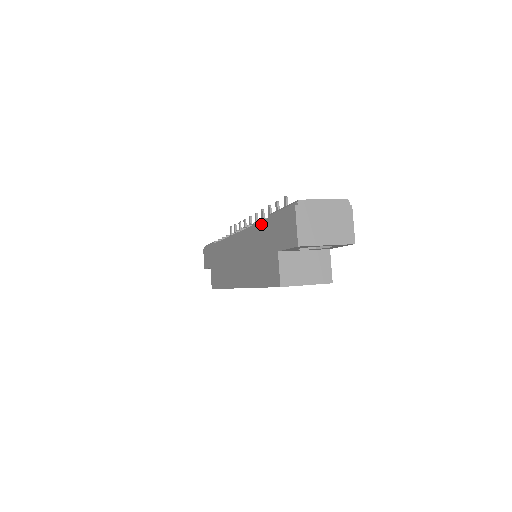
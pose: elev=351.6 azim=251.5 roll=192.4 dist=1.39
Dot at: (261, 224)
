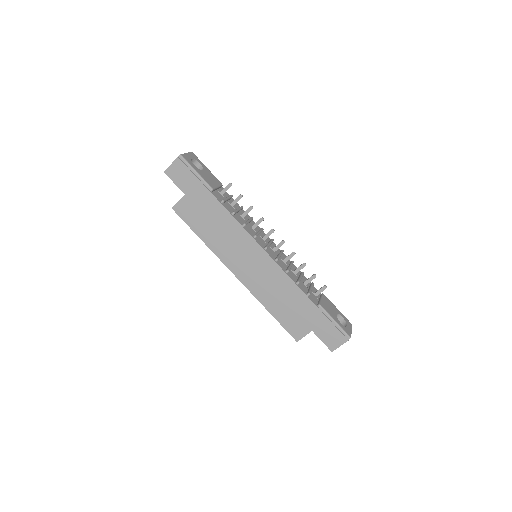
Dot at: (309, 301)
